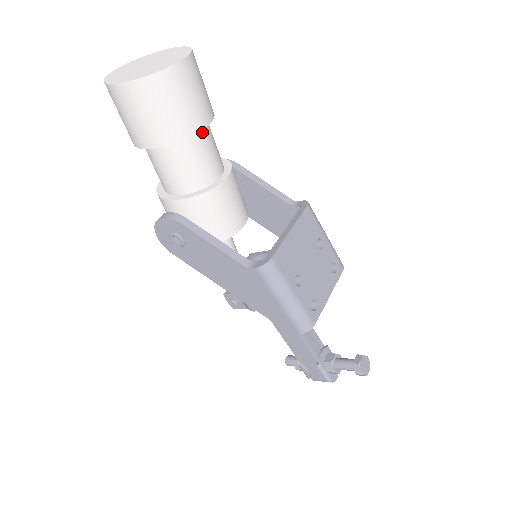
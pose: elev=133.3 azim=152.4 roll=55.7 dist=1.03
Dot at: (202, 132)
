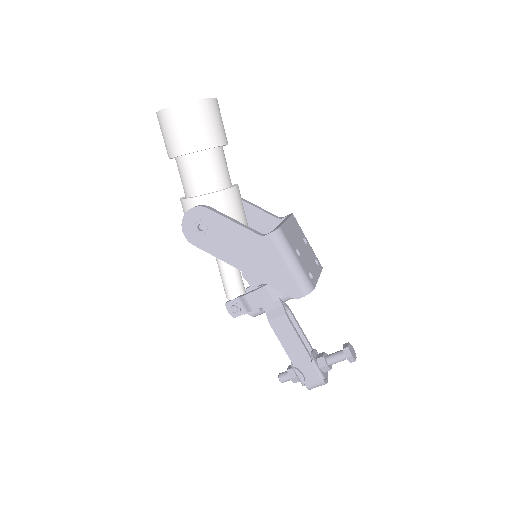
Dot at: (222, 150)
